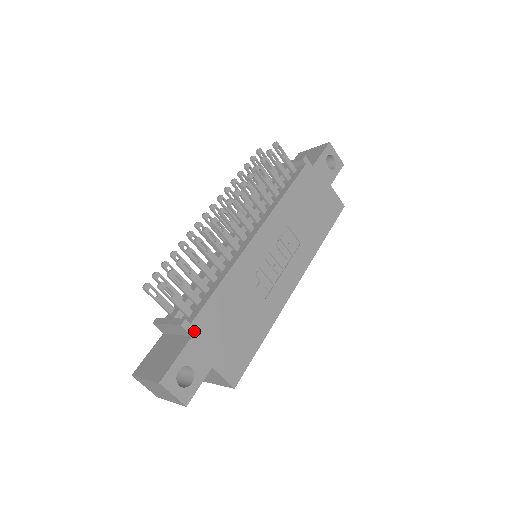
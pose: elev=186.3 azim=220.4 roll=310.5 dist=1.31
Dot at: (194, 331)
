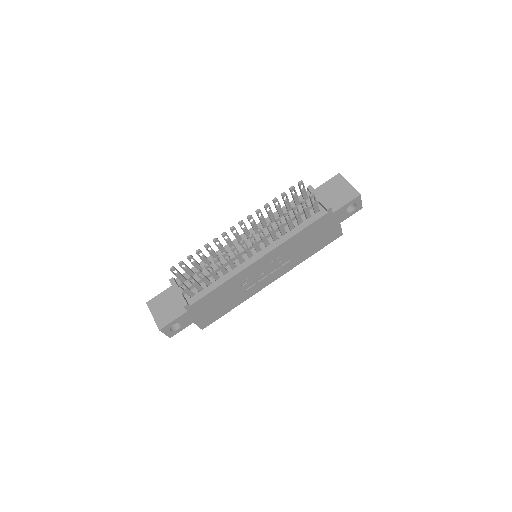
Dot at: (190, 309)
